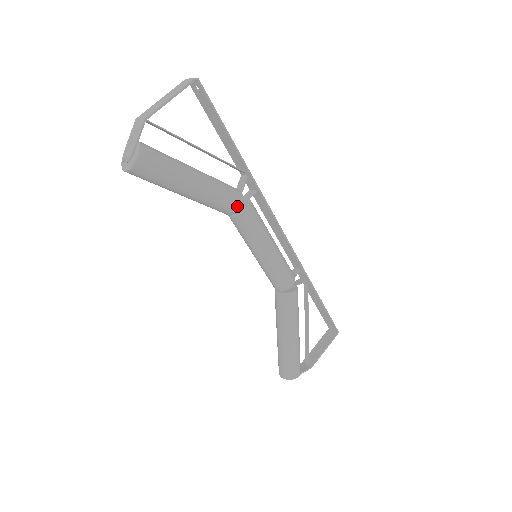
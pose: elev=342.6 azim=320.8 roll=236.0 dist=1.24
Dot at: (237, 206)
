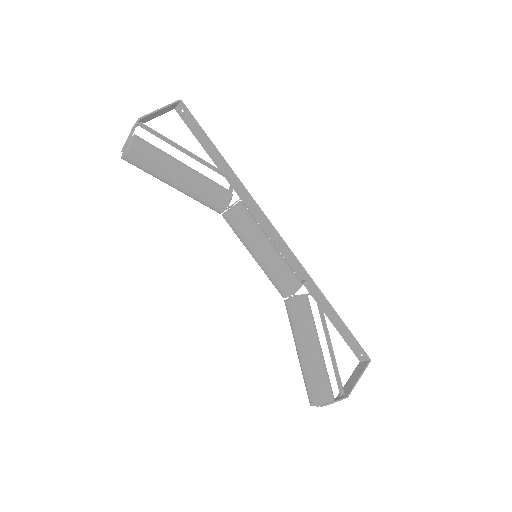
Dot at: (227, 198)
